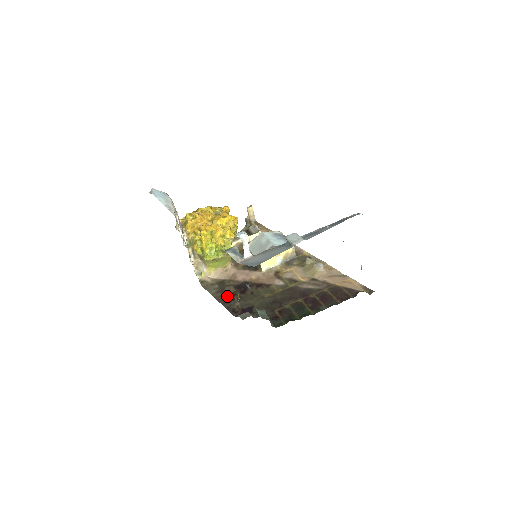
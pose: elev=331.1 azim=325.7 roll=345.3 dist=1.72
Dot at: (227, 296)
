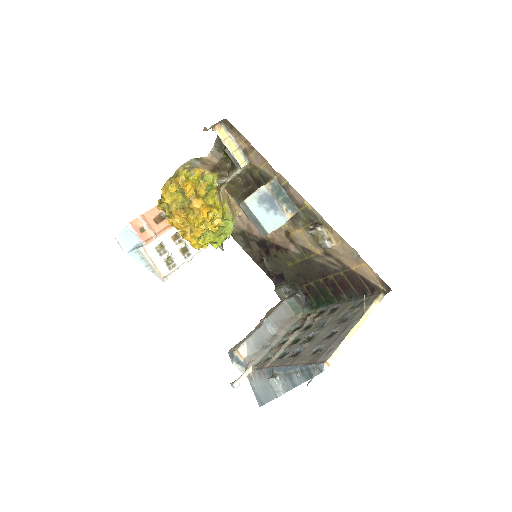
Dot at: (256, 255)
